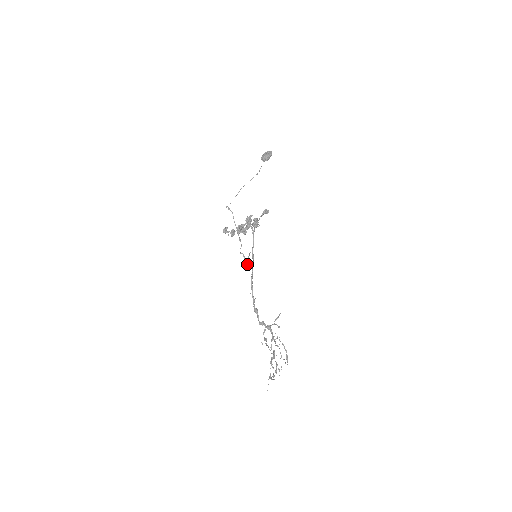
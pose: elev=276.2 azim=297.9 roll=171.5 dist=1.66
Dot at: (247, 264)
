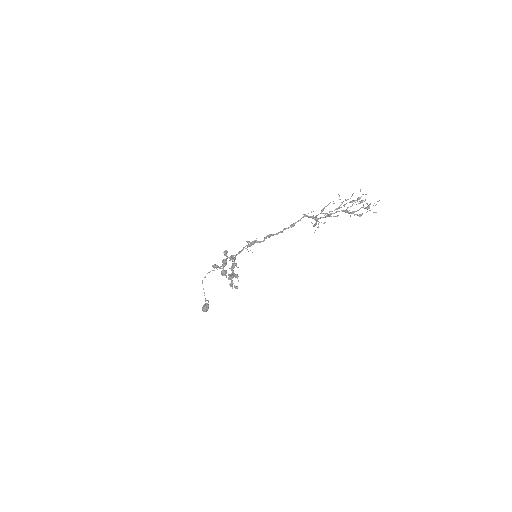
Dot at: occluded
